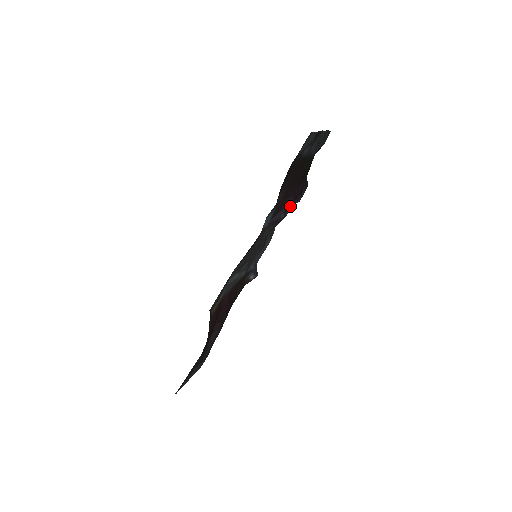
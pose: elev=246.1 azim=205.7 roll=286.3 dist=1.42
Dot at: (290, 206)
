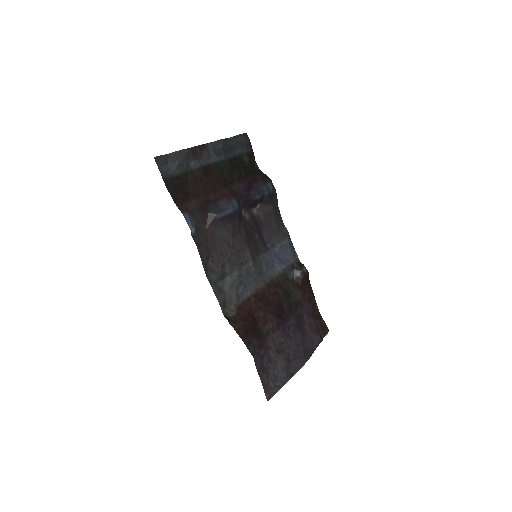
Dot at: (230, 204)
